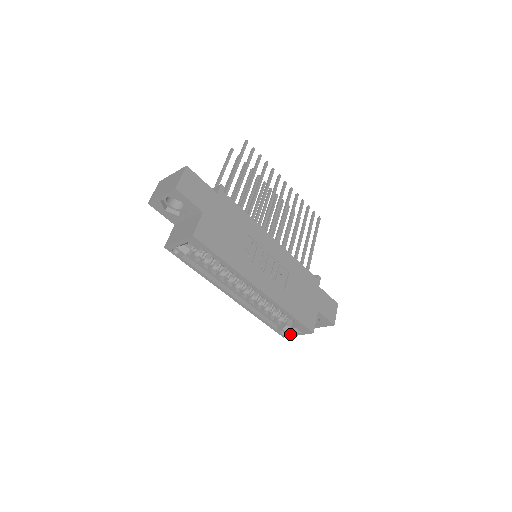
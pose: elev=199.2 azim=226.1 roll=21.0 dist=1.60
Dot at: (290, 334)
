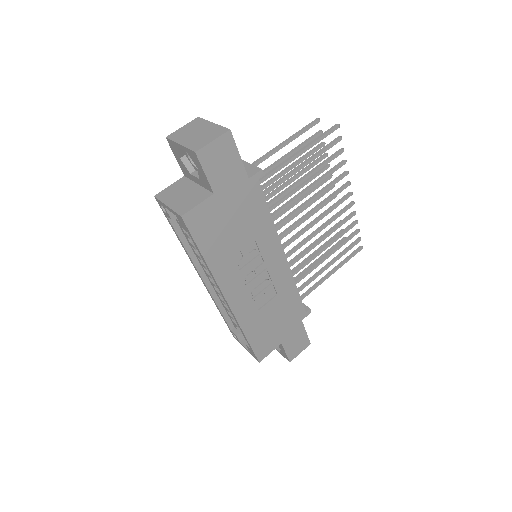
Dot at: (240, 342)
